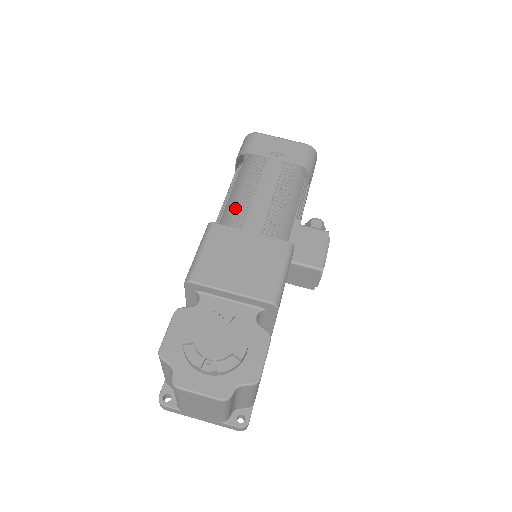
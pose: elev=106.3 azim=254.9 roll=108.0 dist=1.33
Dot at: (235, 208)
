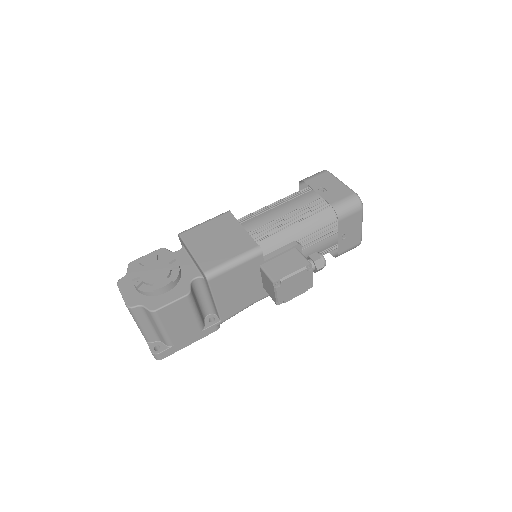
Dot at: (256, 211)
